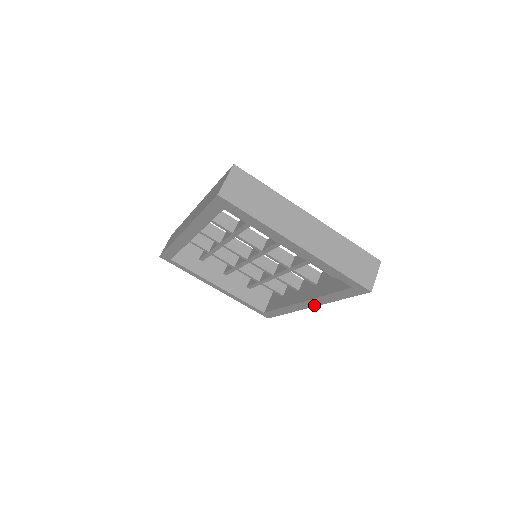
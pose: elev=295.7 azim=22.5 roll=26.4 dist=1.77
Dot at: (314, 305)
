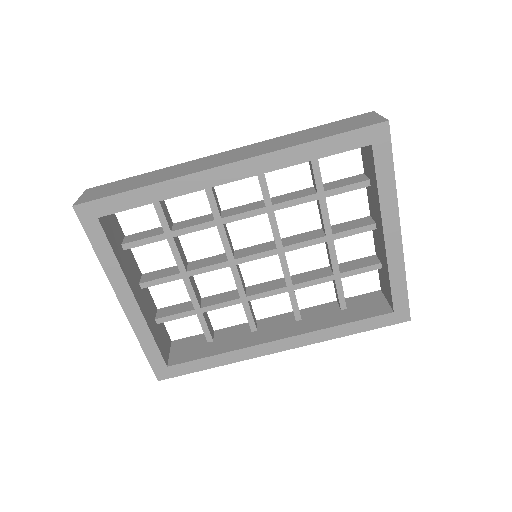
Dot at: (296, 345)
